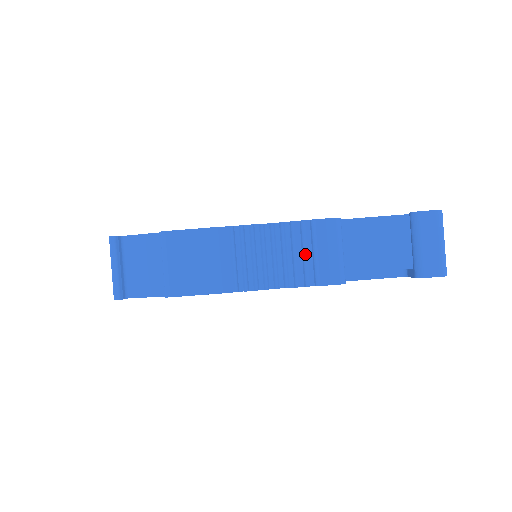
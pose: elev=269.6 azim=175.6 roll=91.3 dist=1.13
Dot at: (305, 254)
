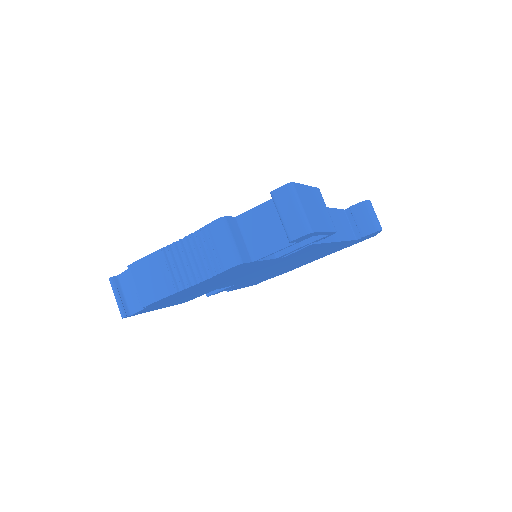
Dot at: (209, 251)
